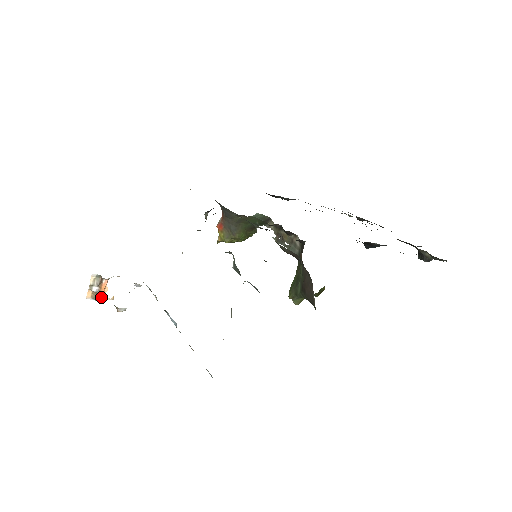
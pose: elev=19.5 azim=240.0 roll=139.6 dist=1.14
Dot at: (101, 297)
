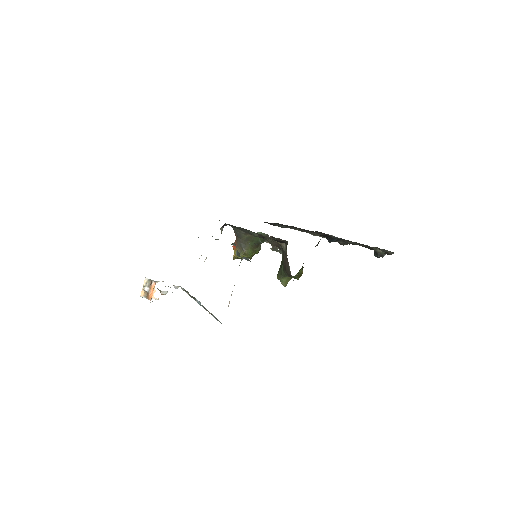
Dot at: (150, 295)
